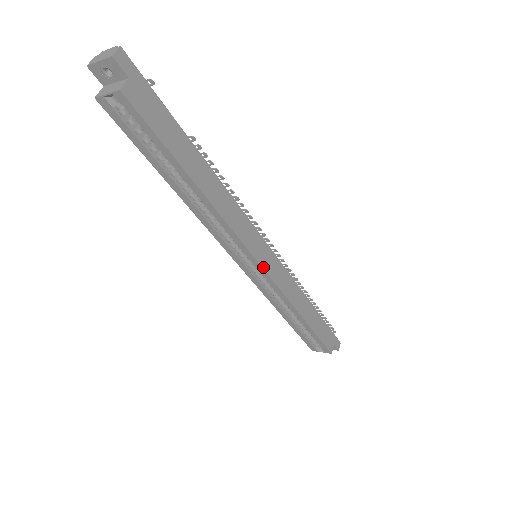
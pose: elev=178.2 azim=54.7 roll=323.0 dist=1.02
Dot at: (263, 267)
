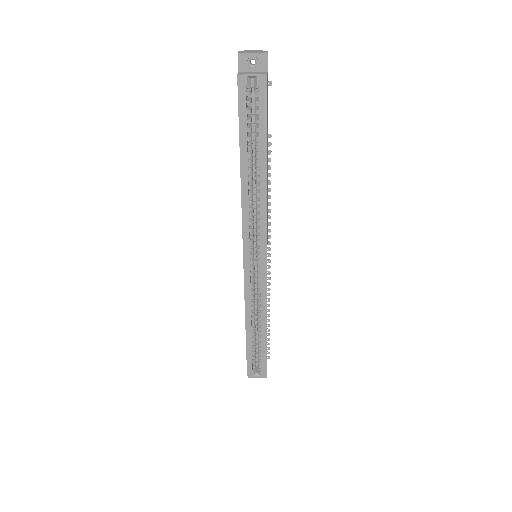
Dot at: occluded
